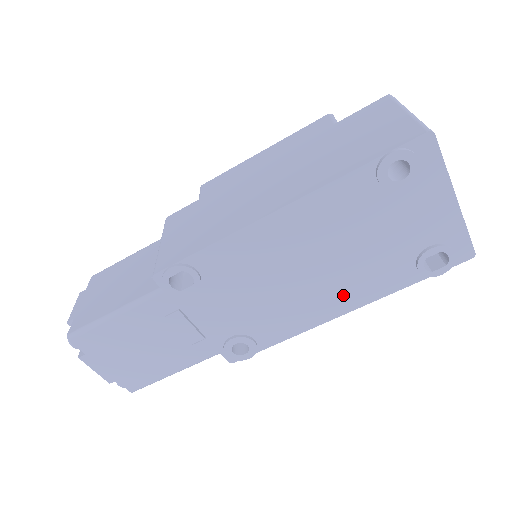
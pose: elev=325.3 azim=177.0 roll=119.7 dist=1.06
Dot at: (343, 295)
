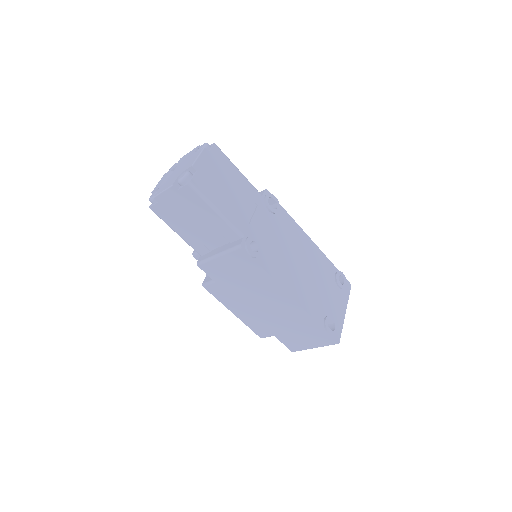
Dot at: (300, 291)
